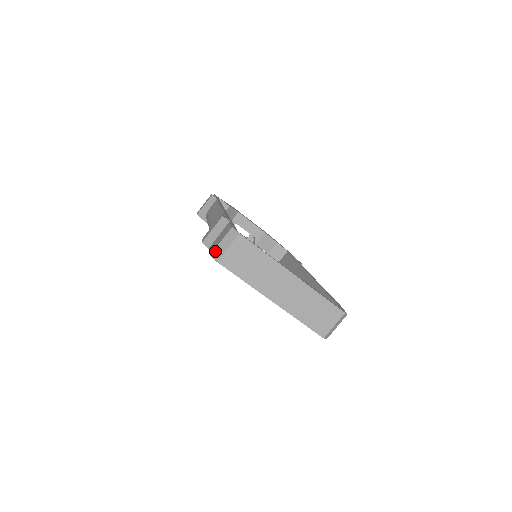
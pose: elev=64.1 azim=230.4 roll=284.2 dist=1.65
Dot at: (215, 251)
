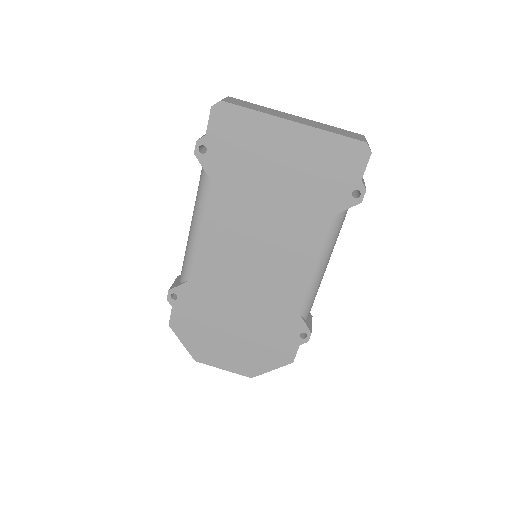
Dot at: (214, 104)
